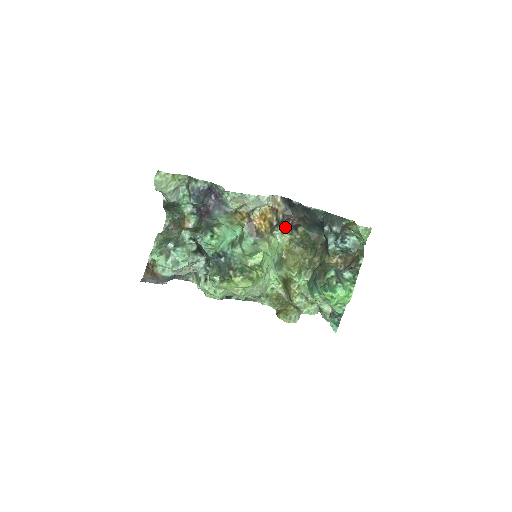
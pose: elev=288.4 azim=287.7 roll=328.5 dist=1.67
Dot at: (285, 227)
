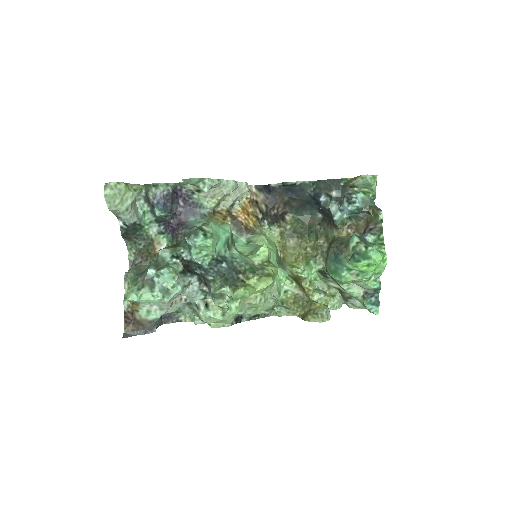
Dot at: (271, 219)
